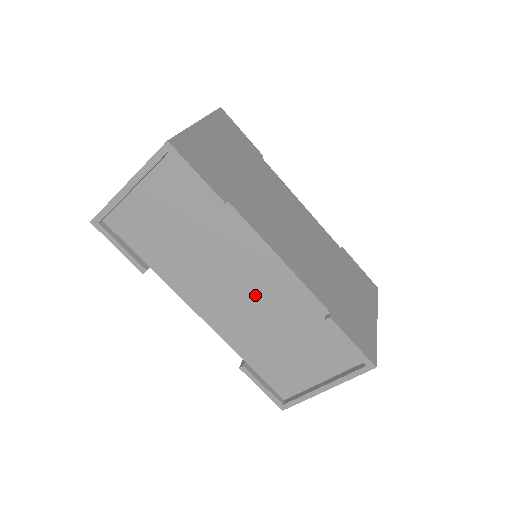
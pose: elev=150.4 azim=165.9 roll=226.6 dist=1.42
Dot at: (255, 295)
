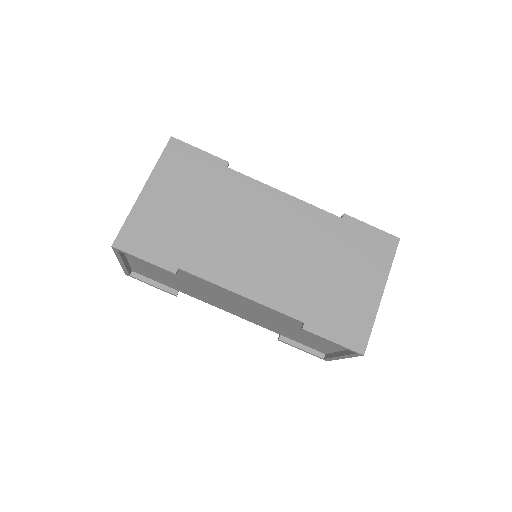
Dot at: (248, 309)
